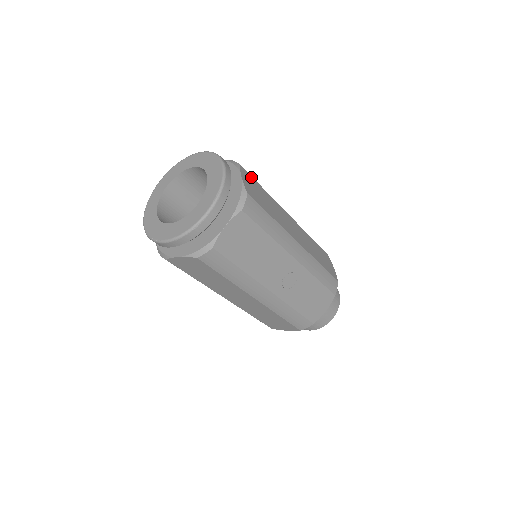
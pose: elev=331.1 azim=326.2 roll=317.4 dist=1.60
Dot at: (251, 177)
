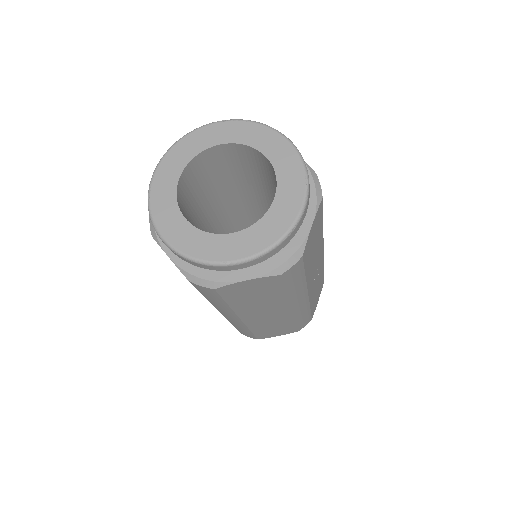
Dot at: occluded
